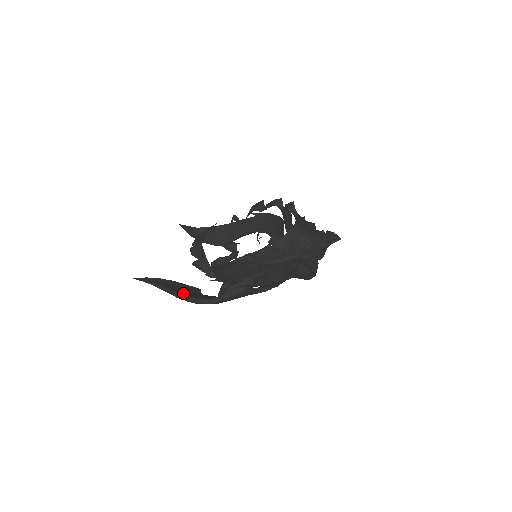
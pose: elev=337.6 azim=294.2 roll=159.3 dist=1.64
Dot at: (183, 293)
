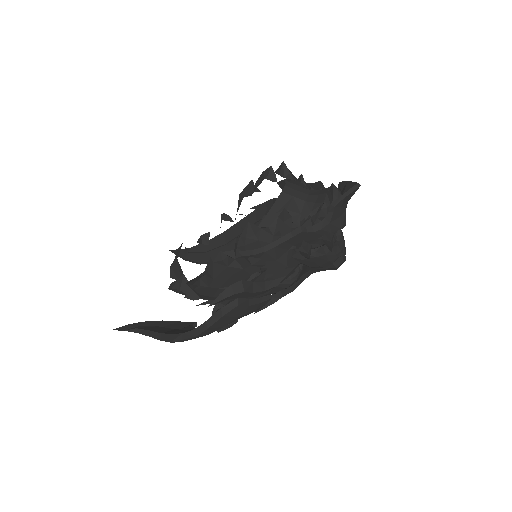
Dot at: (167, 332)
